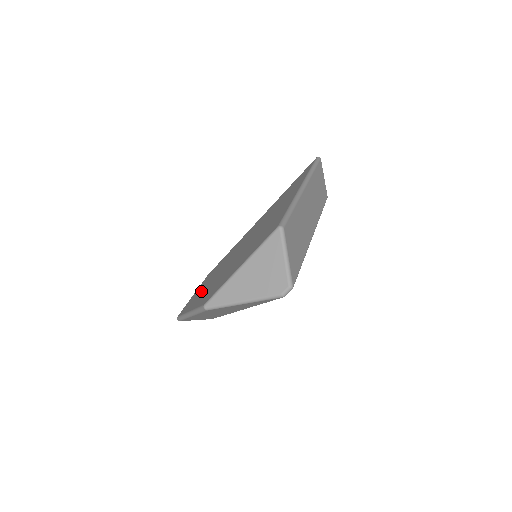
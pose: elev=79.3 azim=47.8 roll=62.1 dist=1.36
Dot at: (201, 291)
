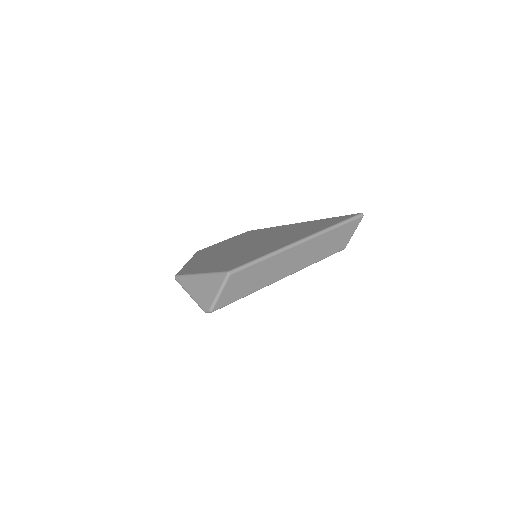
Dot at: (214, 249)
